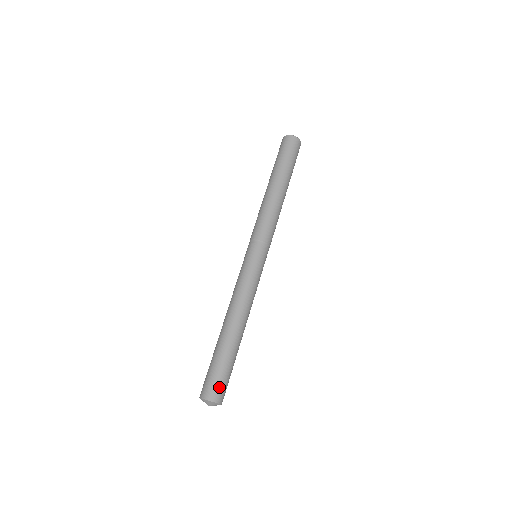
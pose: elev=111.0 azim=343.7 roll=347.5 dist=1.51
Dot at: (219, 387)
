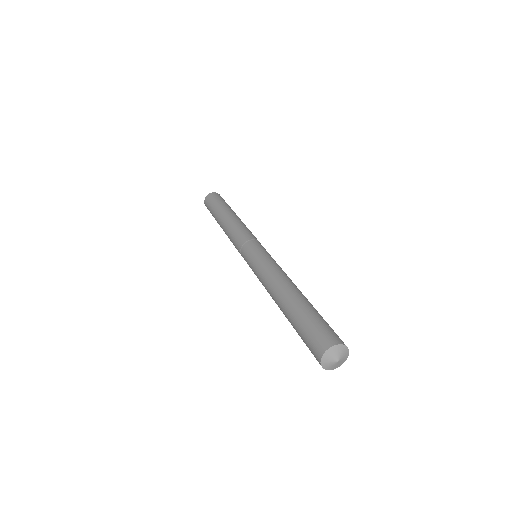
Dot at: (318, 336)
